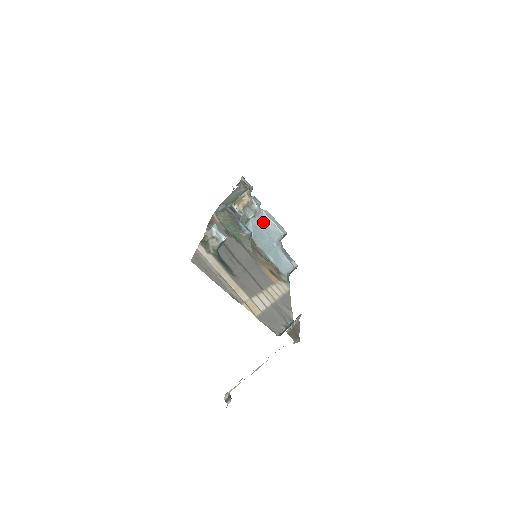
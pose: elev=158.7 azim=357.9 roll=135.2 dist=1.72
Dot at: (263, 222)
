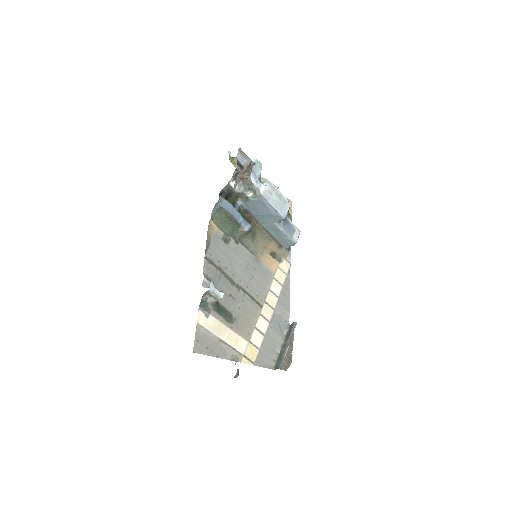
Dot at: (263, 205)
